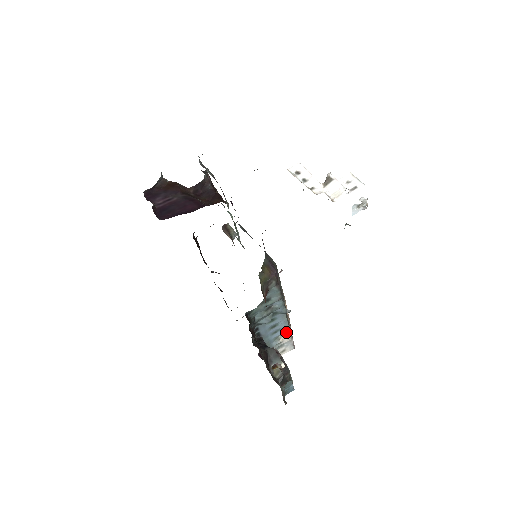
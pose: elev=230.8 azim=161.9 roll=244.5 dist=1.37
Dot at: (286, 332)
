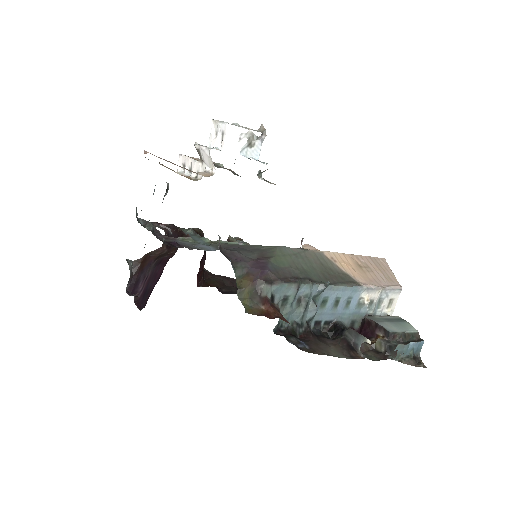
Dot at: (363, 291)
